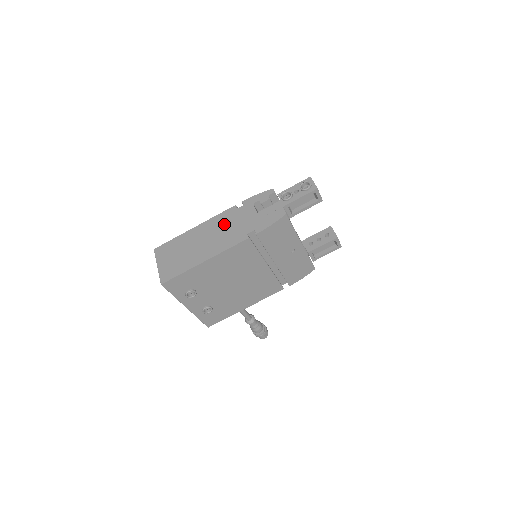
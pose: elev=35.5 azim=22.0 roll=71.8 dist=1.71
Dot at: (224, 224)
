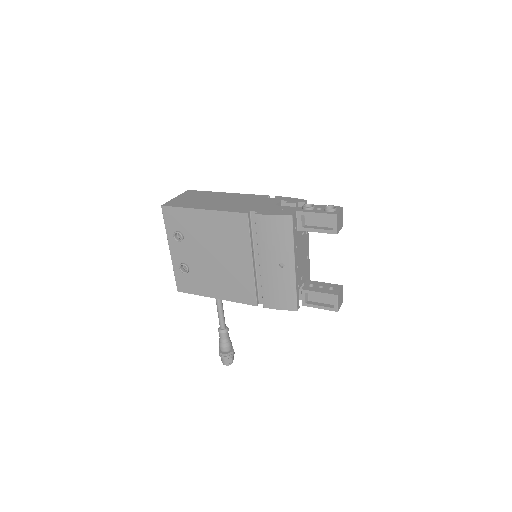
Dot at: (246, 200)
